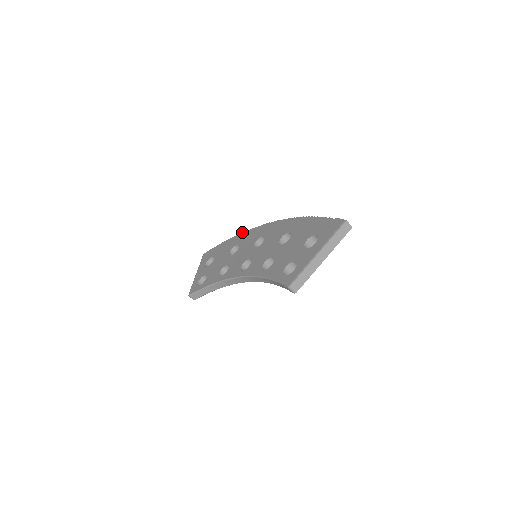
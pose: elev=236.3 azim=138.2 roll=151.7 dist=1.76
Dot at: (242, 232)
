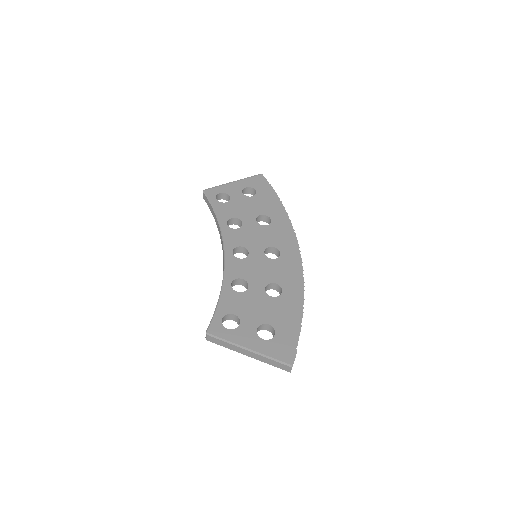
Dot at: occluded
